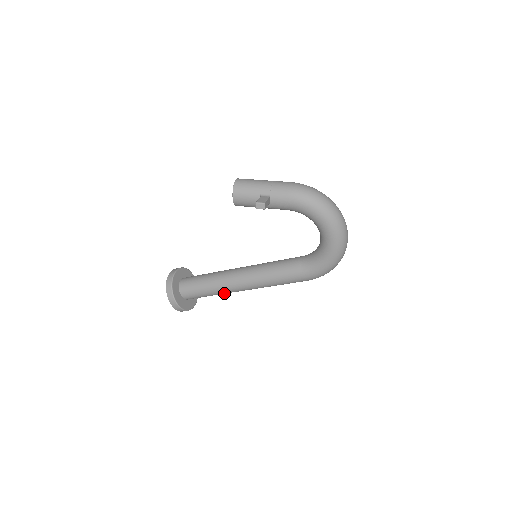
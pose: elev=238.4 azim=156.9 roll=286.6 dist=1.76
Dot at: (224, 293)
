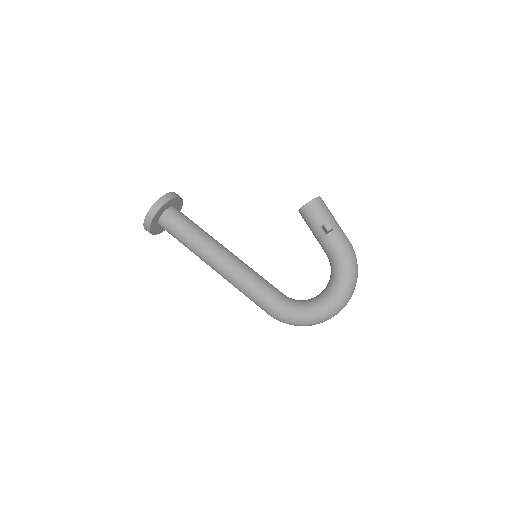
Dot at: (196, 251)
